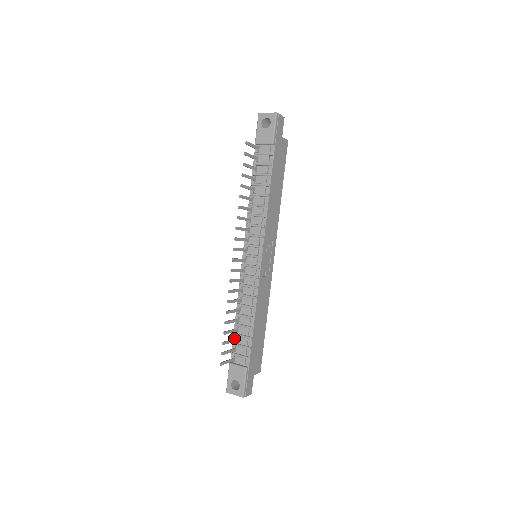
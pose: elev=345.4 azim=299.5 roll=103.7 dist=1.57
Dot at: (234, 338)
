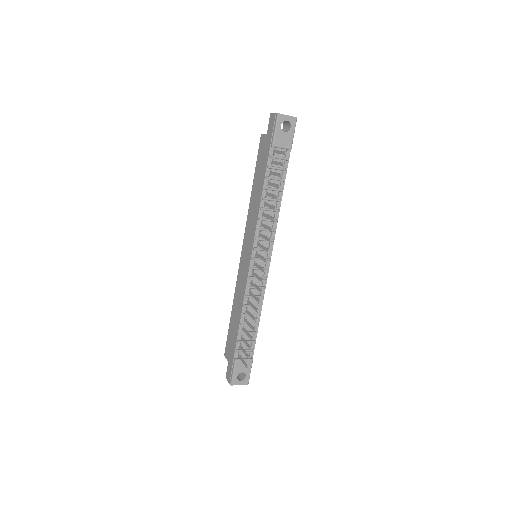
Dot at: (239, 336)
